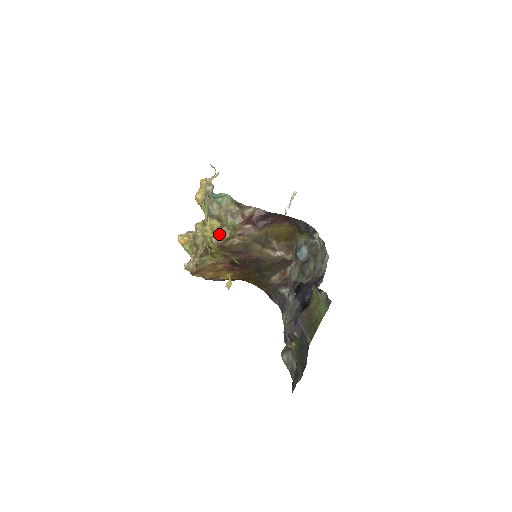
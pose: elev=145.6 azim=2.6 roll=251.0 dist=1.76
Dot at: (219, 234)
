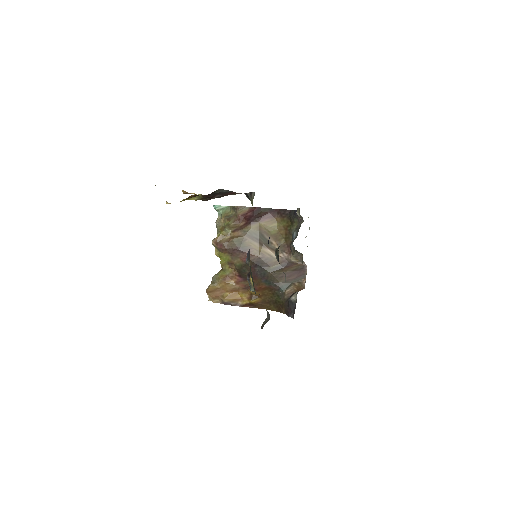
Dot at: occluded
